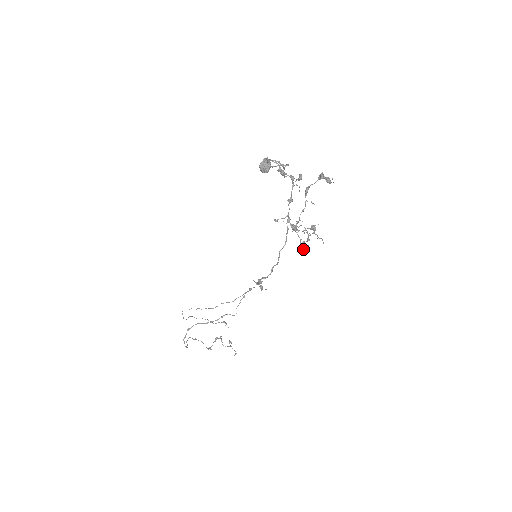
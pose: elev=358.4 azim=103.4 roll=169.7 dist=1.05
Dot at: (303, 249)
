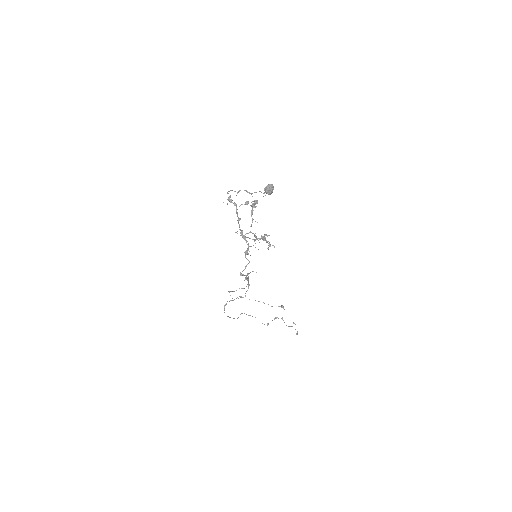
Dot at: (246, 253)
